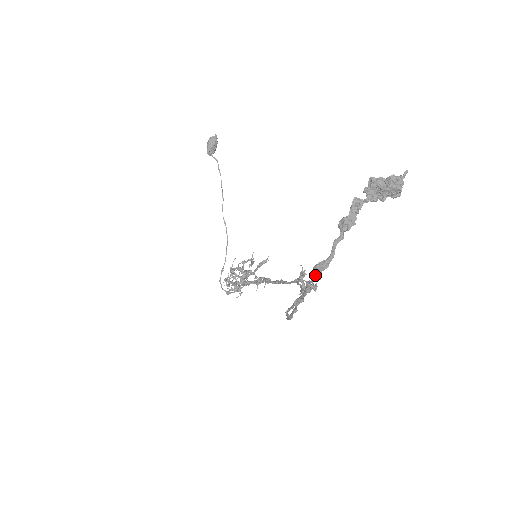
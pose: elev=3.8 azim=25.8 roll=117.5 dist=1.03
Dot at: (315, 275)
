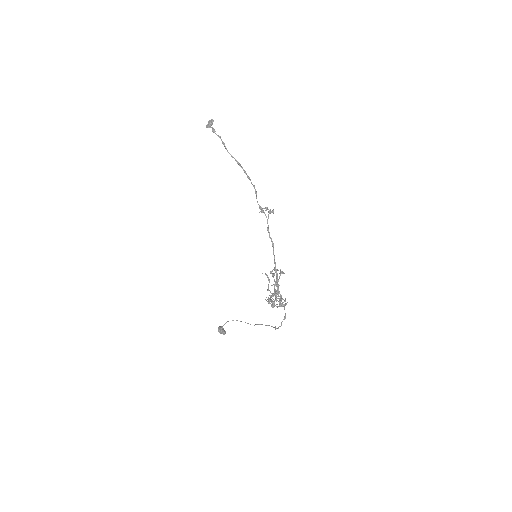
Dot at: occluded
